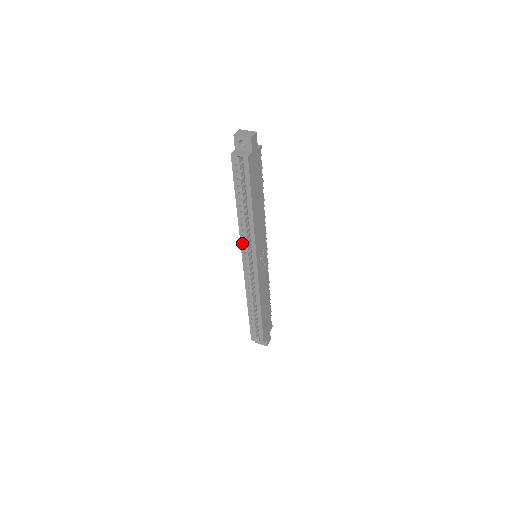
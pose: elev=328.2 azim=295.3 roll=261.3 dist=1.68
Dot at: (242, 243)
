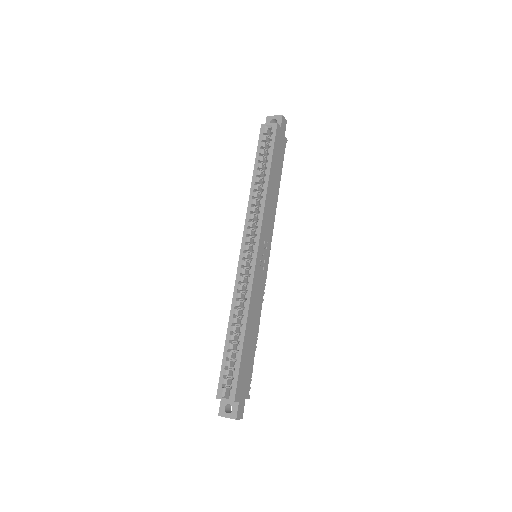
Dot at: (247, 222)
